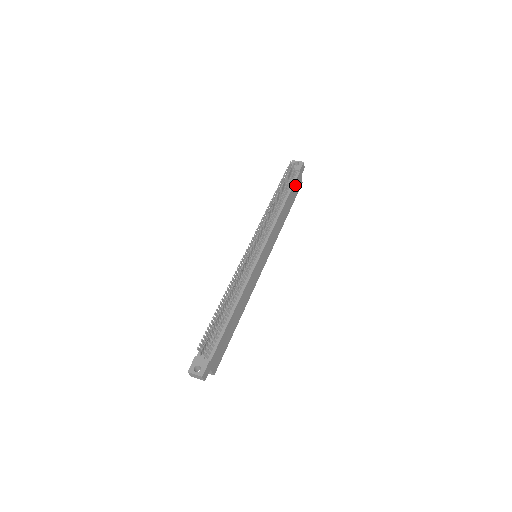
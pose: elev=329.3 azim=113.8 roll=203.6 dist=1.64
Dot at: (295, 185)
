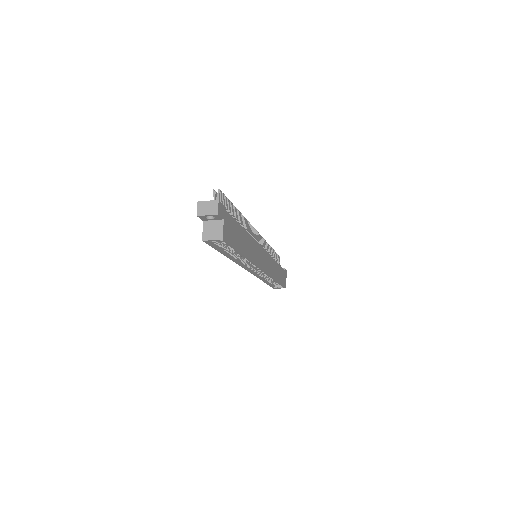
Dot at: (282, 272)
